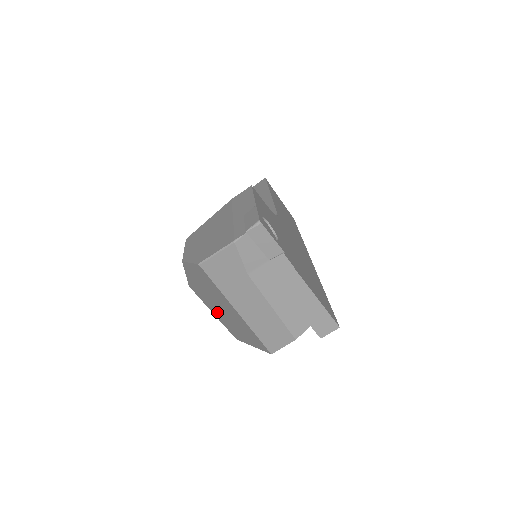
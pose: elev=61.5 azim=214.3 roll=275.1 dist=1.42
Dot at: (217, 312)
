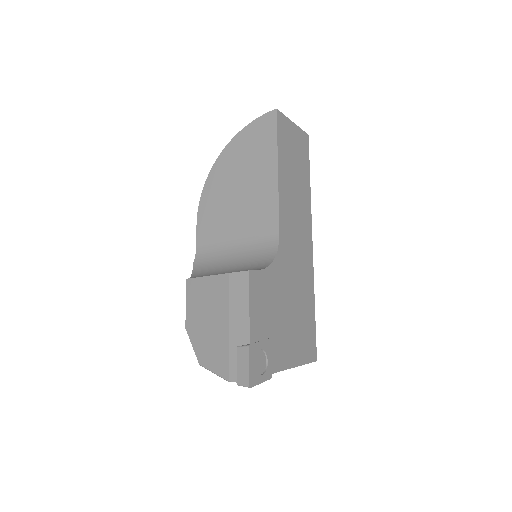
Dot at: occluded
